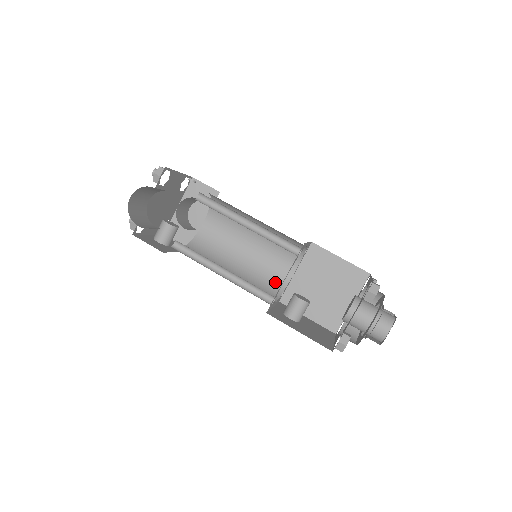
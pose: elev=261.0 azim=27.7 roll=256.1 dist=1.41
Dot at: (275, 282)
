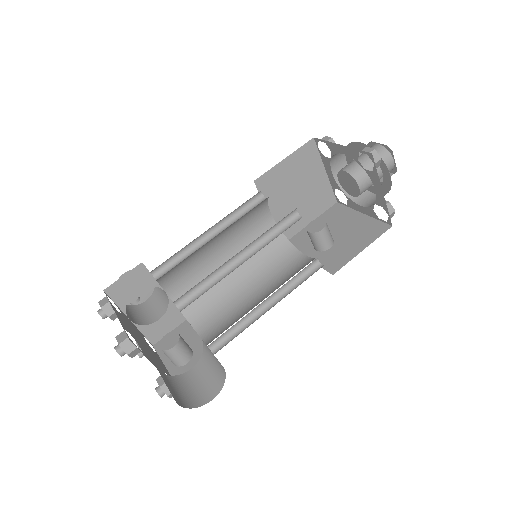
Dot at: (272, 242)
